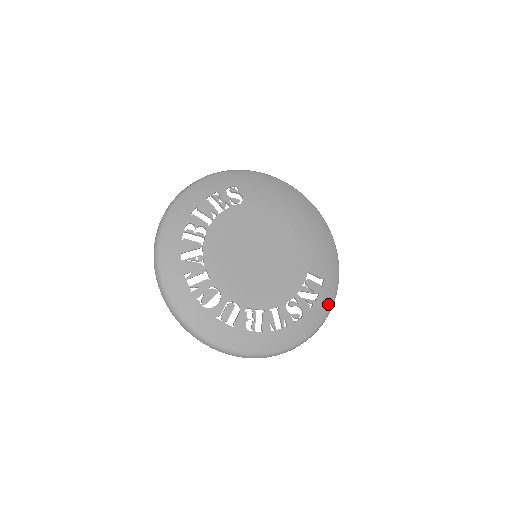
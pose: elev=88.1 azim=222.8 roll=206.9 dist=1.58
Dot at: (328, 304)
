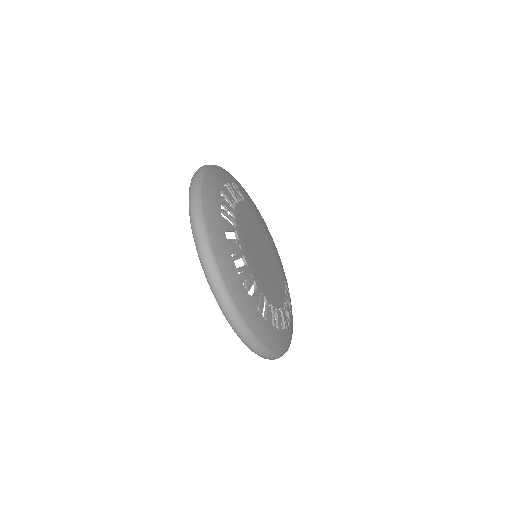
Dot at: (292, 315)
